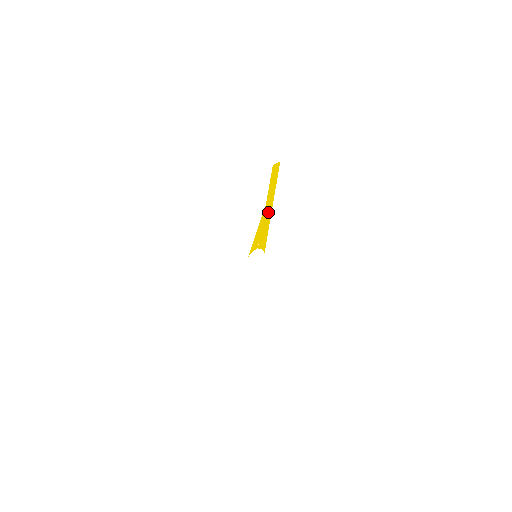
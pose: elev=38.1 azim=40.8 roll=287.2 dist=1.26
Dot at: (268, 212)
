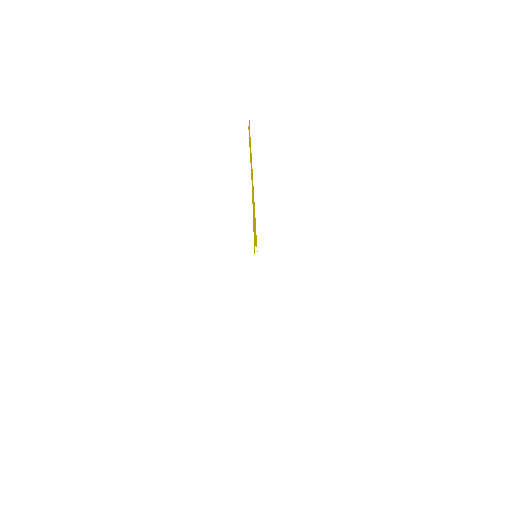
Dot at: (253, 195)
